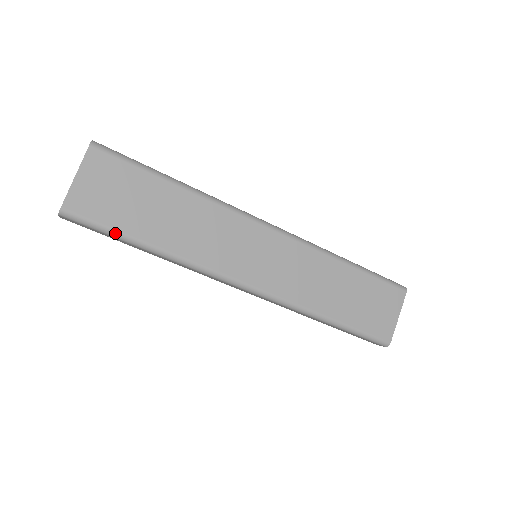
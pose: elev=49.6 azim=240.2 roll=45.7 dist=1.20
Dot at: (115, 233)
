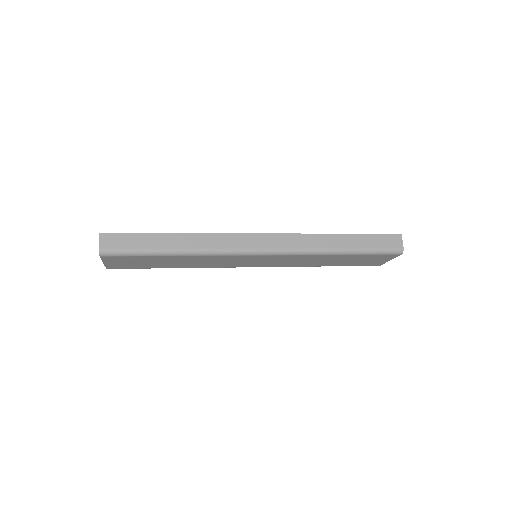
Dot at: (147, 268)
